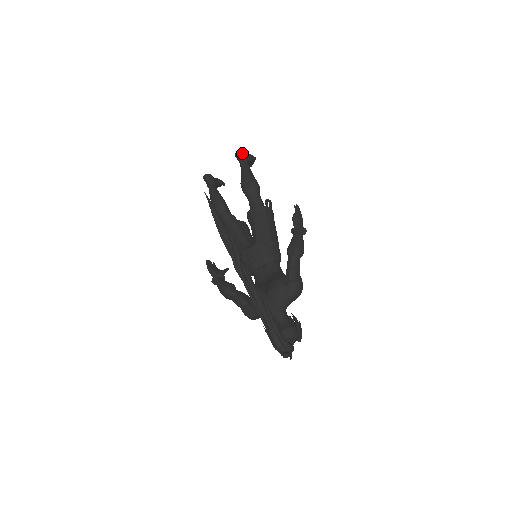
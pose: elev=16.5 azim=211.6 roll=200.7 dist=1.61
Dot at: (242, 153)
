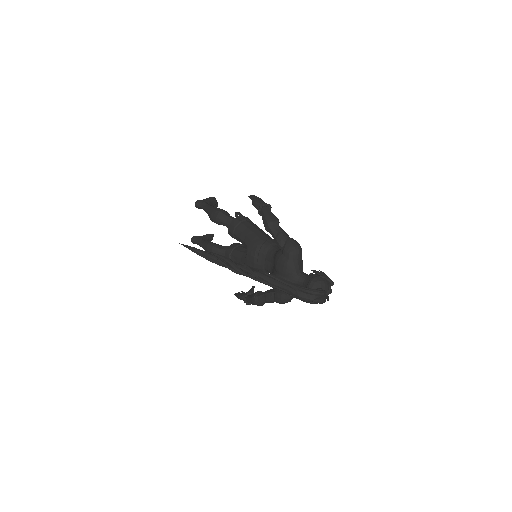
Dot at: (199, 202)
